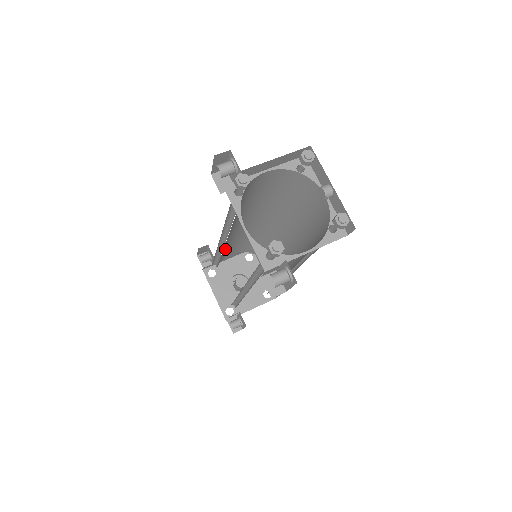
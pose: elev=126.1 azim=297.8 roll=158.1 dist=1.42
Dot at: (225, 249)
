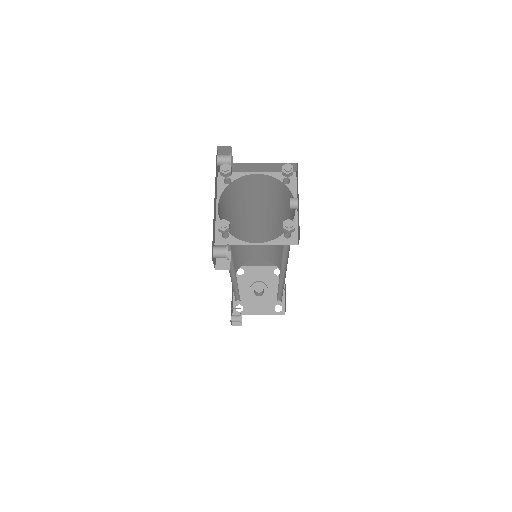
Dot at: (246, 248)
